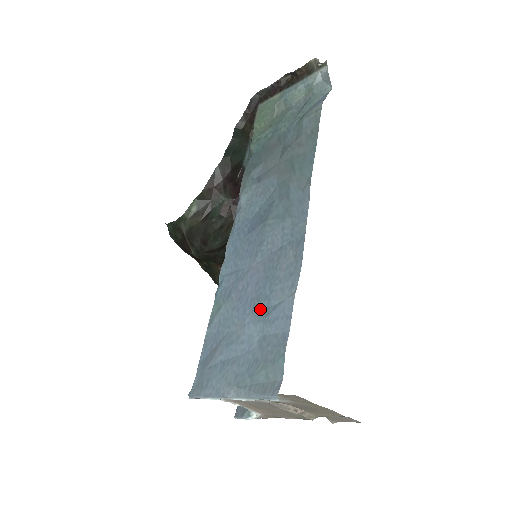
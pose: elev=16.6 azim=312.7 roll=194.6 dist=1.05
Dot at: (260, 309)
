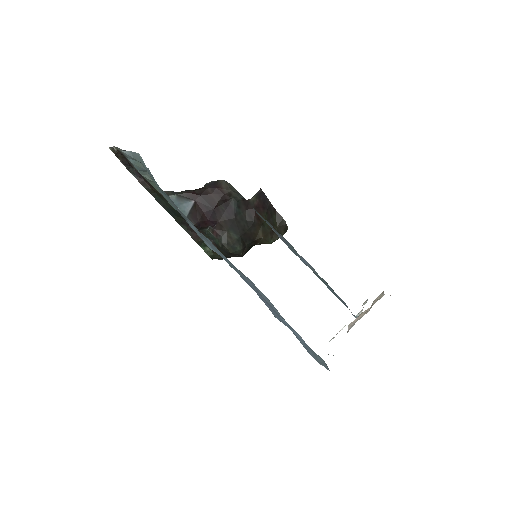
Dot at: (283, 321)
